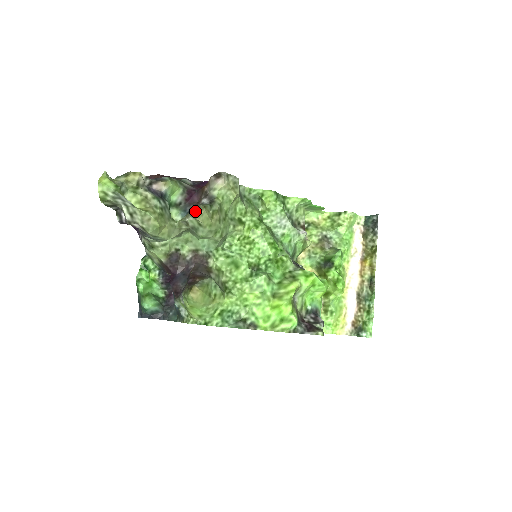
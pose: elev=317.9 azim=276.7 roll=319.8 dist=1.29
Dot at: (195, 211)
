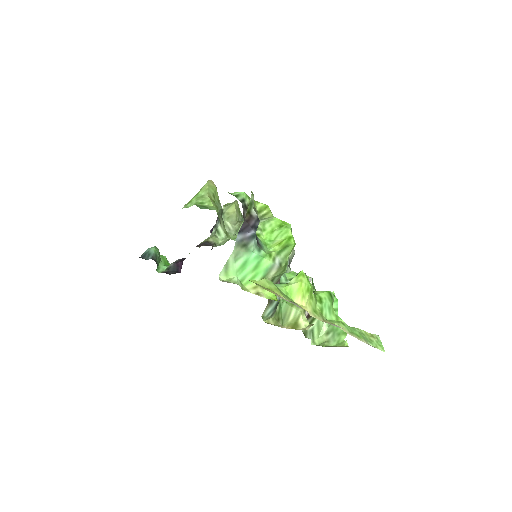
Dot at: occluded
